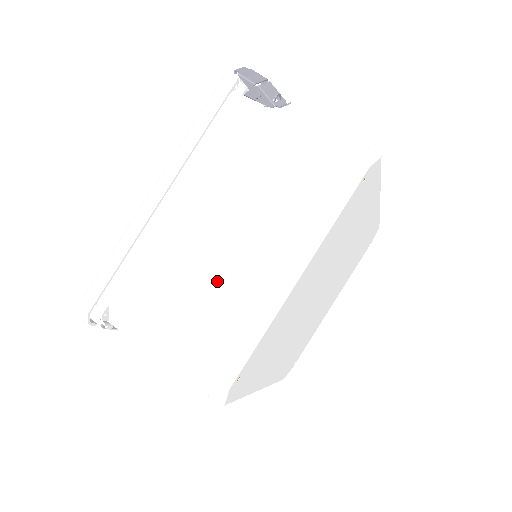
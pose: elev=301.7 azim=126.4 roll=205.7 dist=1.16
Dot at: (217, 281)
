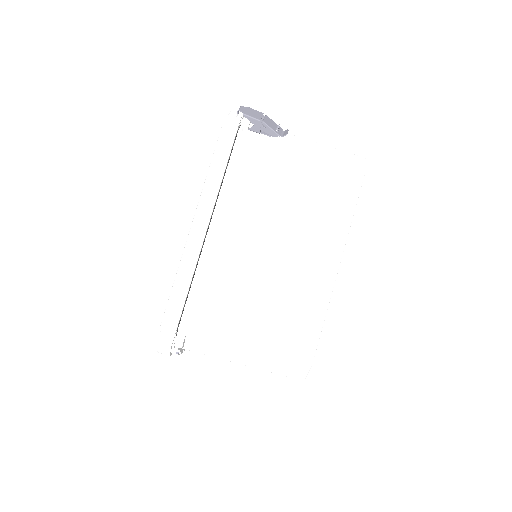
Dot at: (276, 287)
